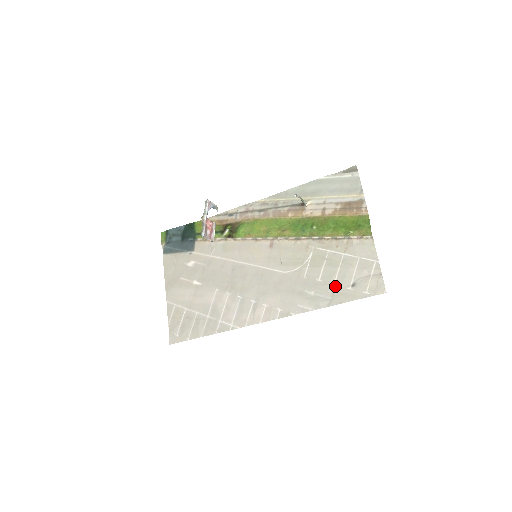
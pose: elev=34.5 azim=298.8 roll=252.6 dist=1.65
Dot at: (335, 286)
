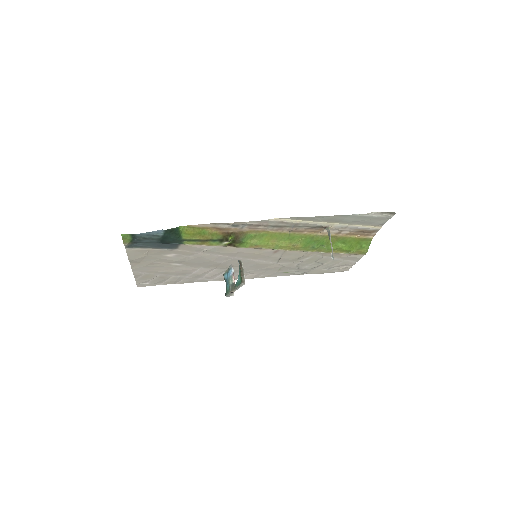
Dot at: (316, 269)
